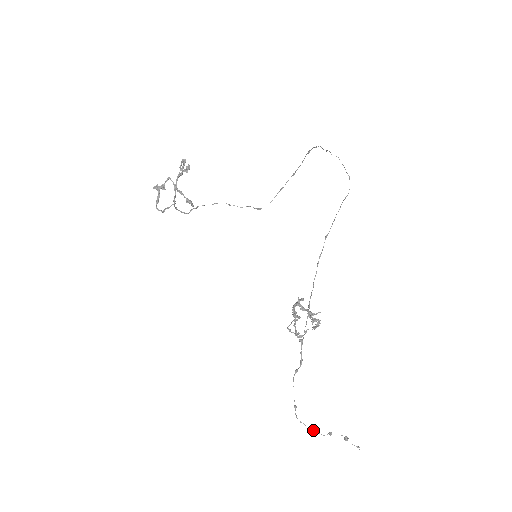
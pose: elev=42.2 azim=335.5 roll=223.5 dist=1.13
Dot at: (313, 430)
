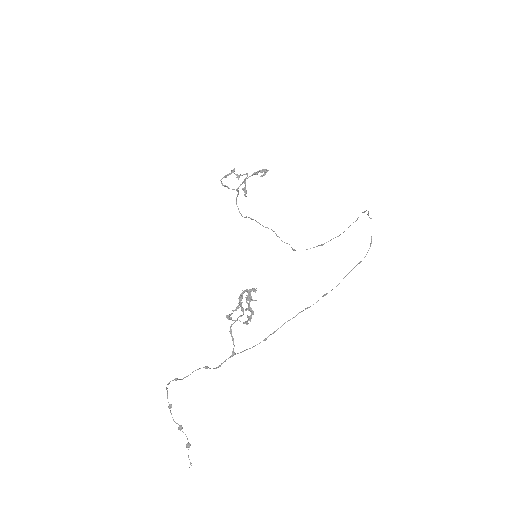
Dot at: occluded
